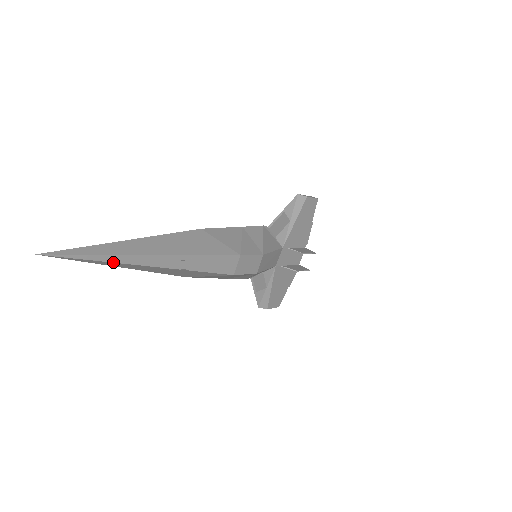
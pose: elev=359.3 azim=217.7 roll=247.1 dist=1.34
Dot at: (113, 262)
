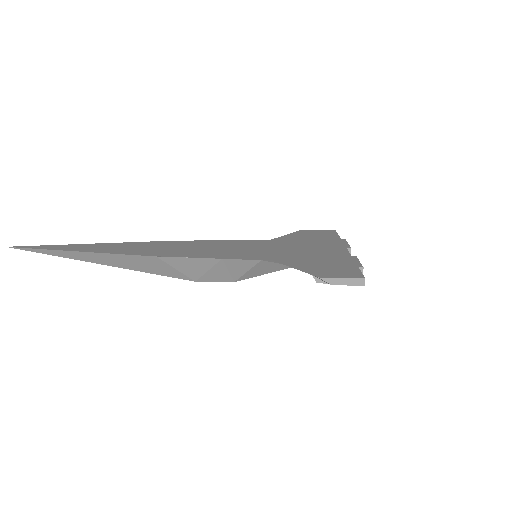
Dot at: occluded
